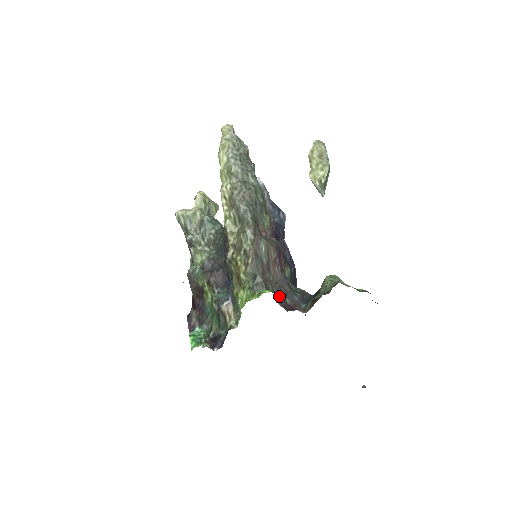
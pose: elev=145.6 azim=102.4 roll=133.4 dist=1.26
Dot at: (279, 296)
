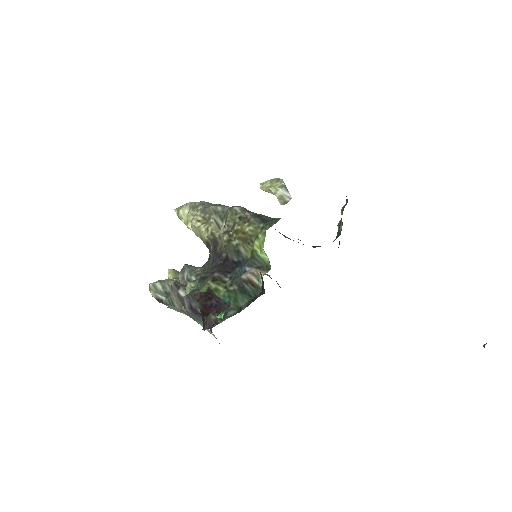
Dot at: occluded
